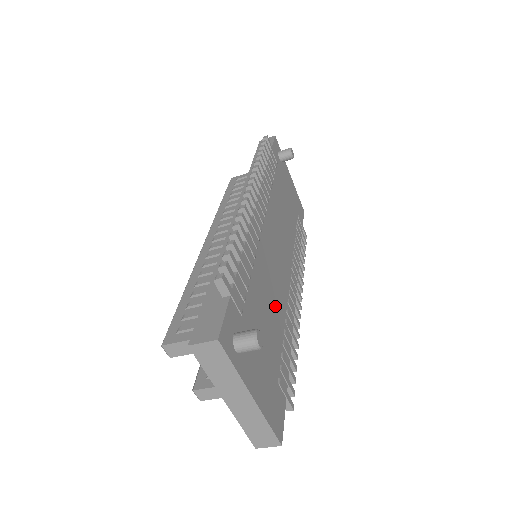
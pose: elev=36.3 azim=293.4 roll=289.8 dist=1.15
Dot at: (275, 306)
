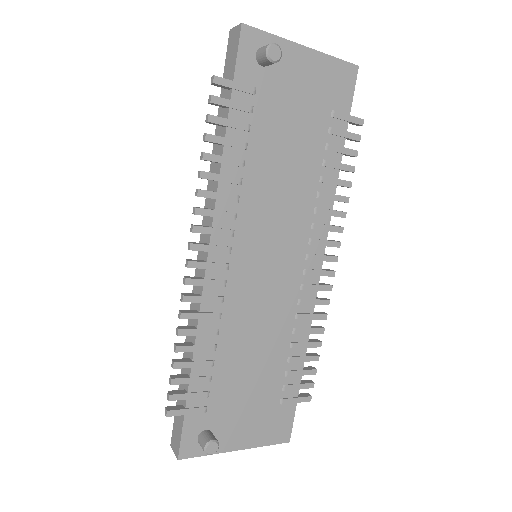
Dot at: (268, 338)
